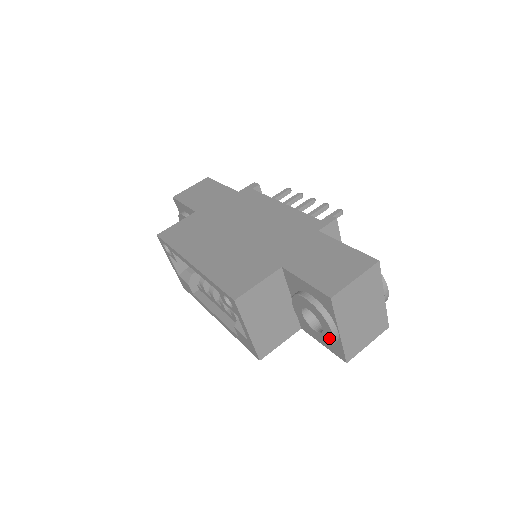
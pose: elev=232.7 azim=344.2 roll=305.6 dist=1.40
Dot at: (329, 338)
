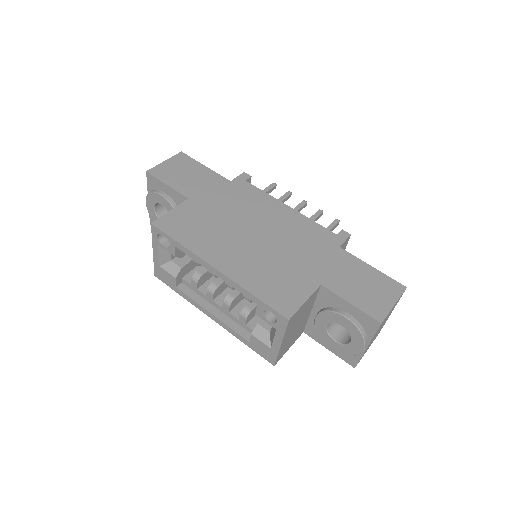
Dot at: (354, 351)
